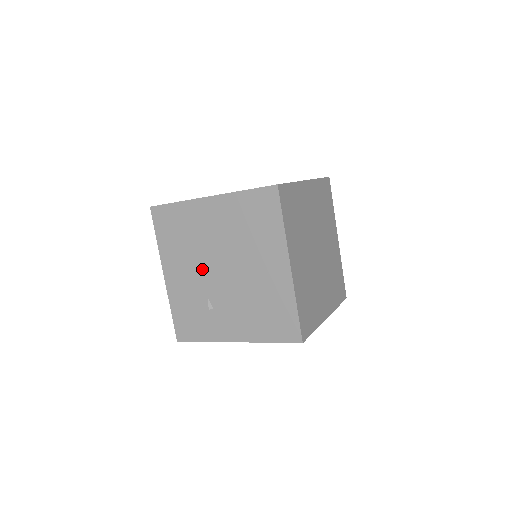
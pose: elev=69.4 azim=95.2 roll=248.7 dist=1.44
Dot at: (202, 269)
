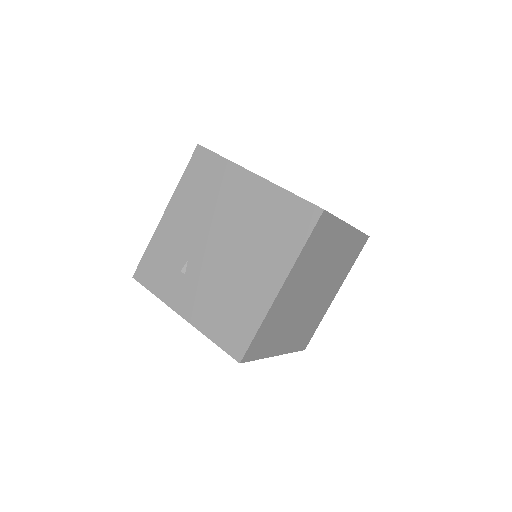
Dot at: (202, 232)
